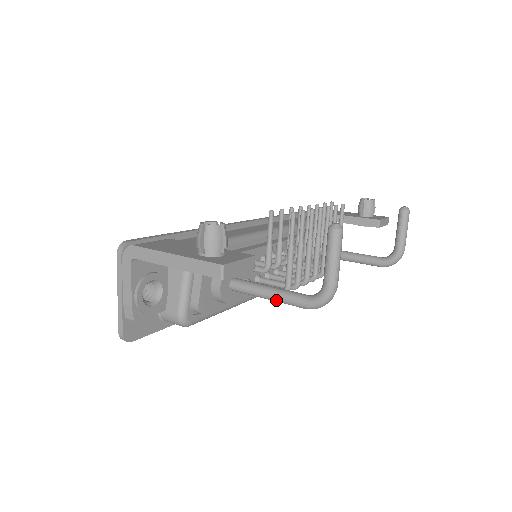
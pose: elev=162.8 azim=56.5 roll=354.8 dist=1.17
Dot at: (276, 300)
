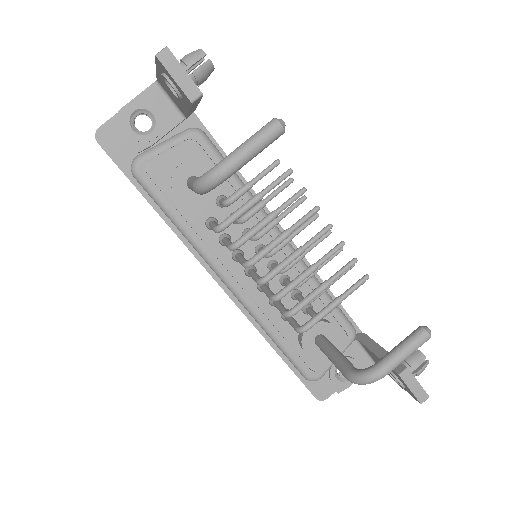
Dot at: occluded
